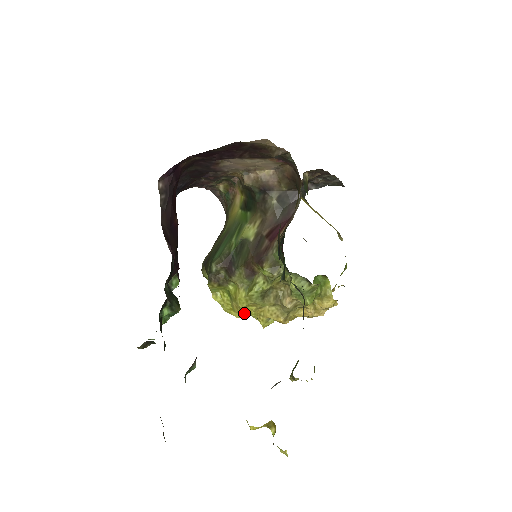
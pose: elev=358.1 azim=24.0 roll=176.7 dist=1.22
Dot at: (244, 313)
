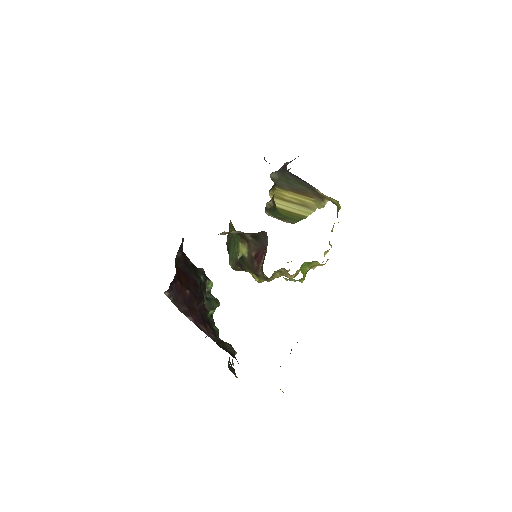
Dot at: occluded
